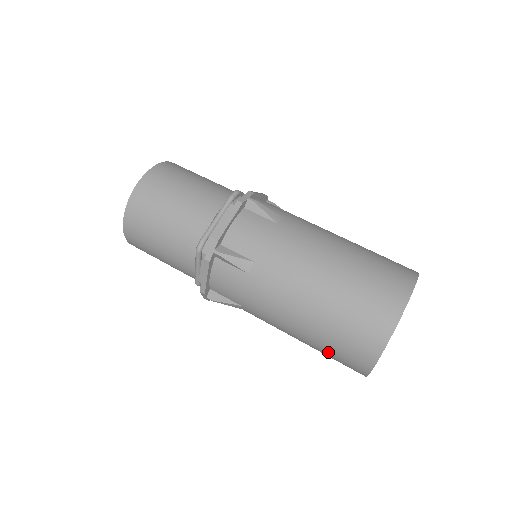
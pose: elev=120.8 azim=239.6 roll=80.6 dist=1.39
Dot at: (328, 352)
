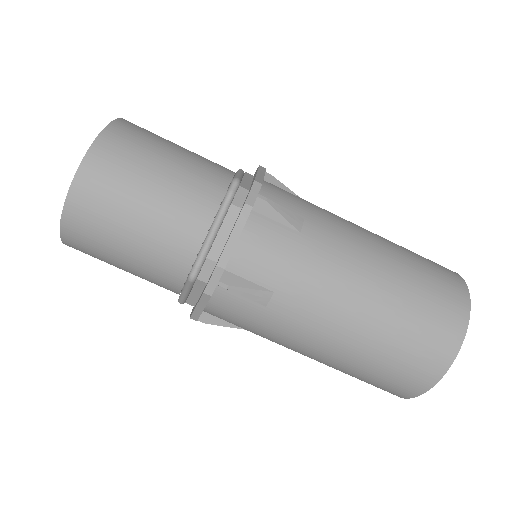
Dot at: occluded
